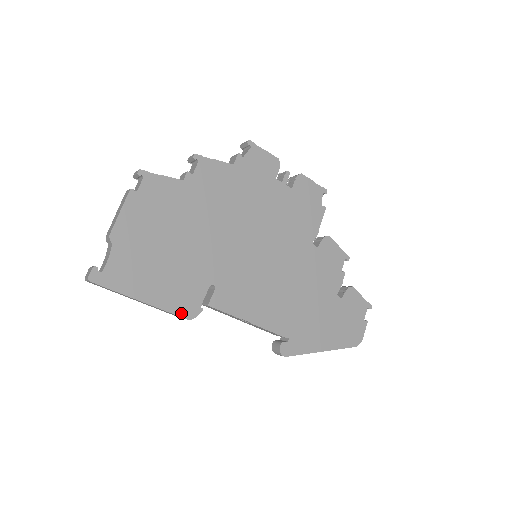
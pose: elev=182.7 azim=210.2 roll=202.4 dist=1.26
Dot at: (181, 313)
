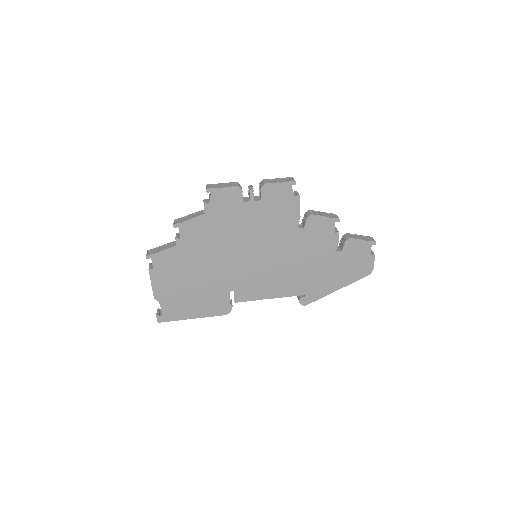
Dot at: (220, 314)
